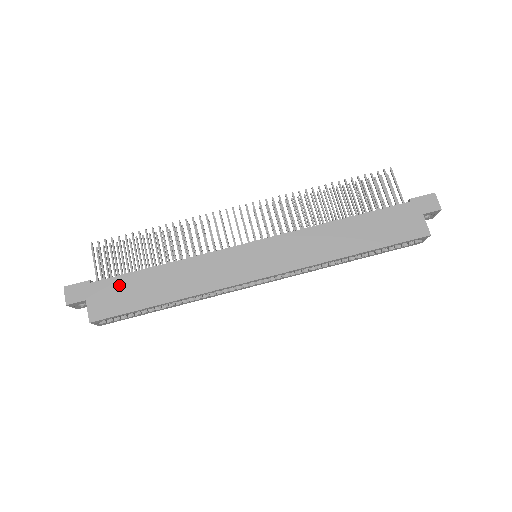
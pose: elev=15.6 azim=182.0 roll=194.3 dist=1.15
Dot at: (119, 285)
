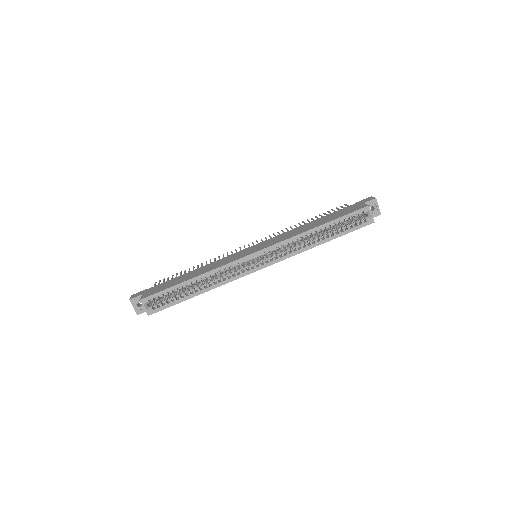
Dot at: (164, 284)
